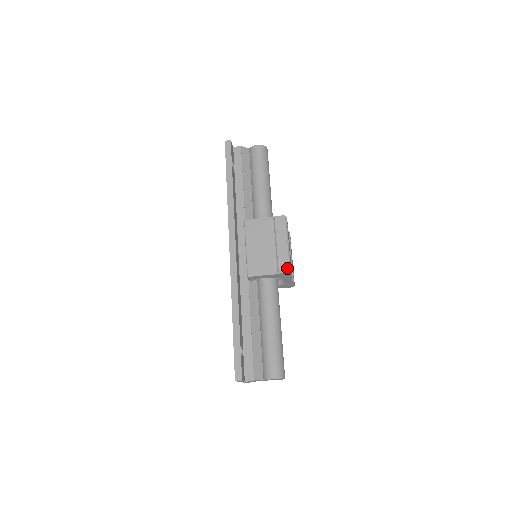
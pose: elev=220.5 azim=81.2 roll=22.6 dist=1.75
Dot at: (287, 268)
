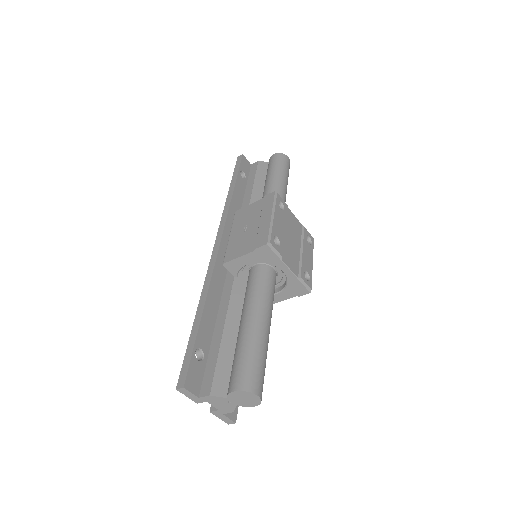
Dot at: (265, 240)
